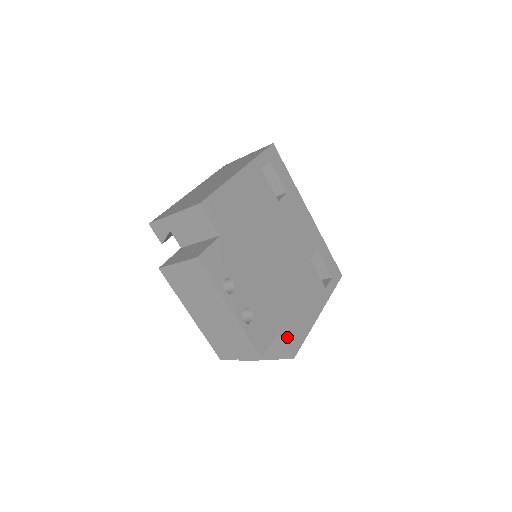
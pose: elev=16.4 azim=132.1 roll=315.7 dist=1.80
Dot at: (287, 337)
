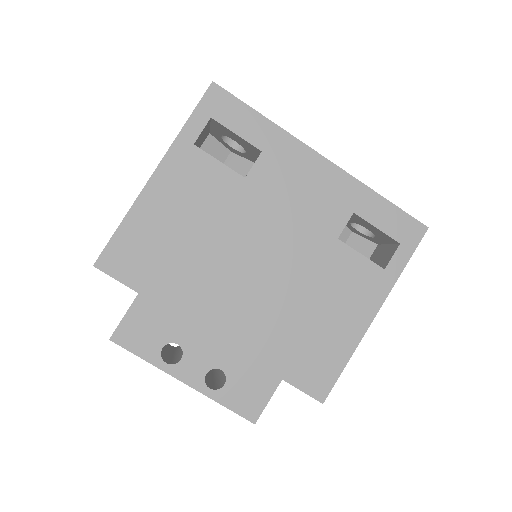
Dot at: (302, 379)
